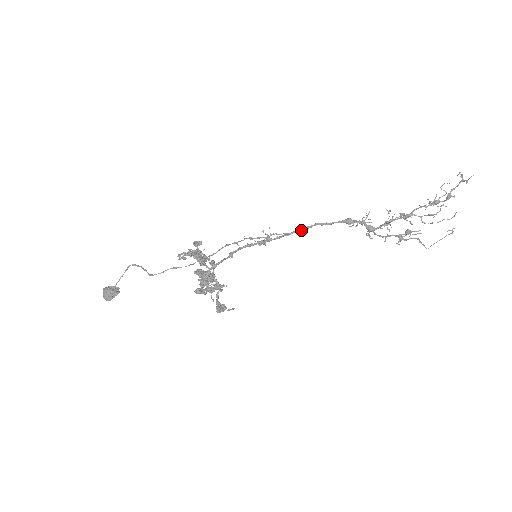
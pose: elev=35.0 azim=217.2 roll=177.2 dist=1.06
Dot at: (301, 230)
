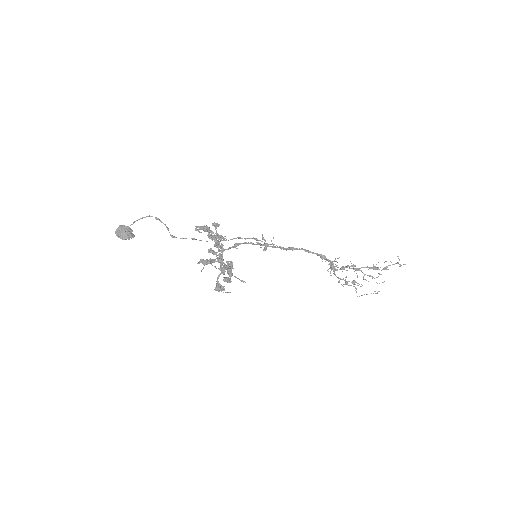
Dot at: occluded
